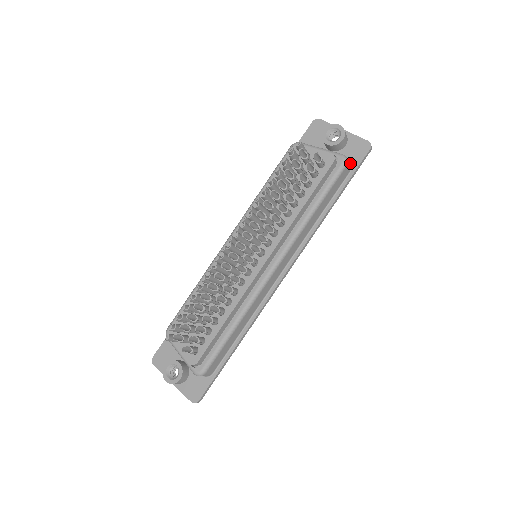
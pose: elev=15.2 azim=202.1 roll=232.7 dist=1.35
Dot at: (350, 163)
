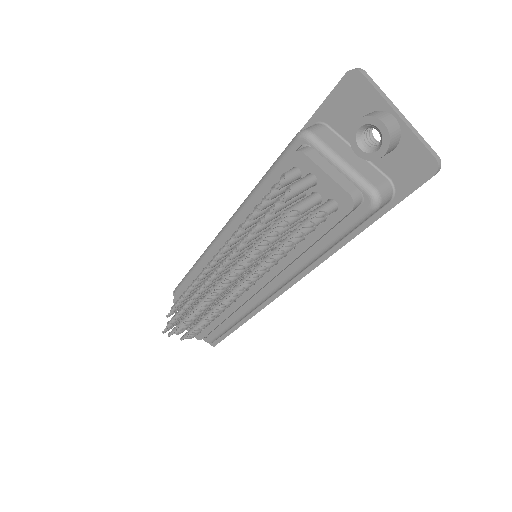
Dot at: (394, 186)
